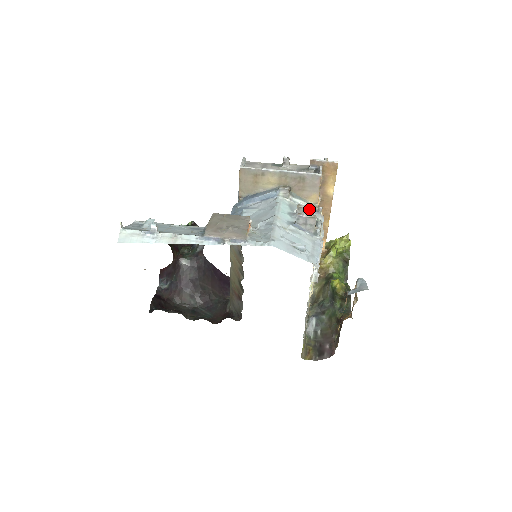
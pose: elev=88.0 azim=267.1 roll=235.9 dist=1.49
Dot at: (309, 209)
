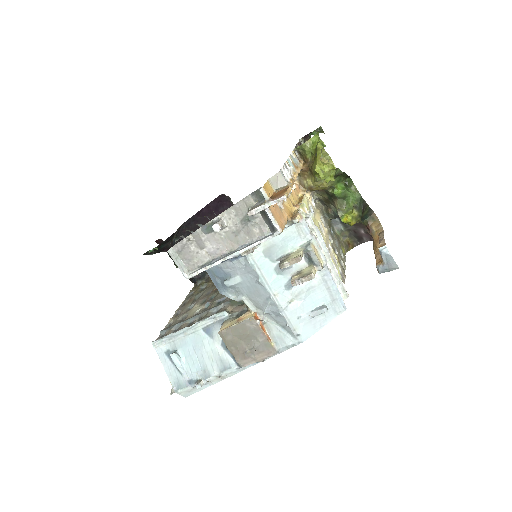
Dot at: (295, 262)
